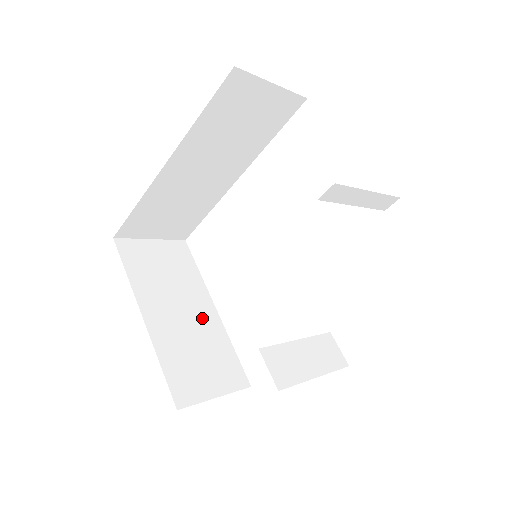
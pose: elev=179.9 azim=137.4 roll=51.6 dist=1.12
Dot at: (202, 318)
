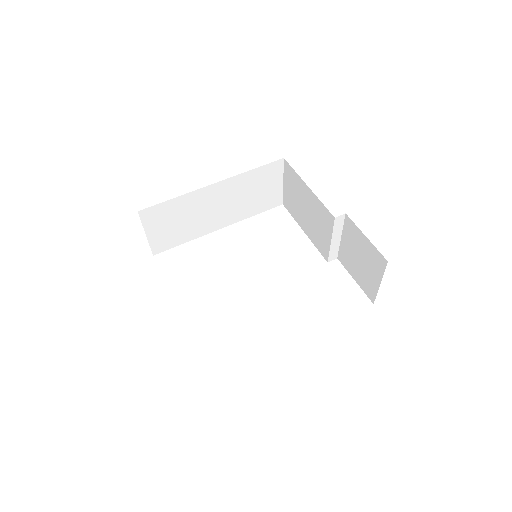
Dot at: occluded
